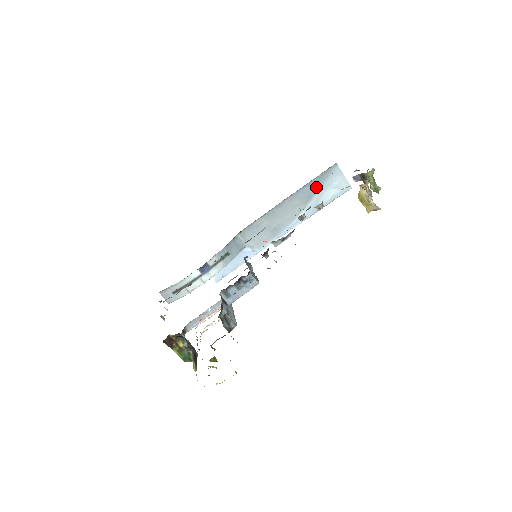
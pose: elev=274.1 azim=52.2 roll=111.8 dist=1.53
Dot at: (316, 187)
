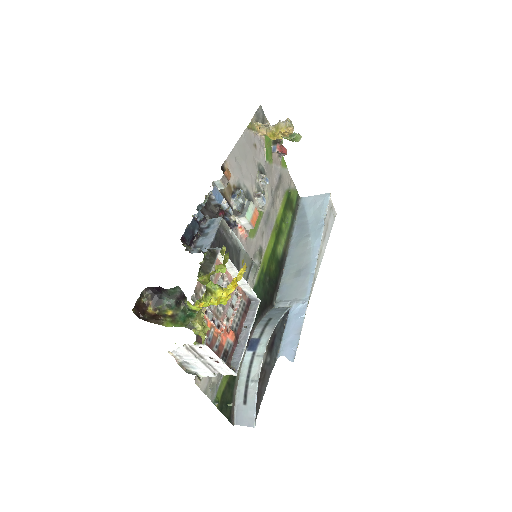
Dot at: (303, 221)
